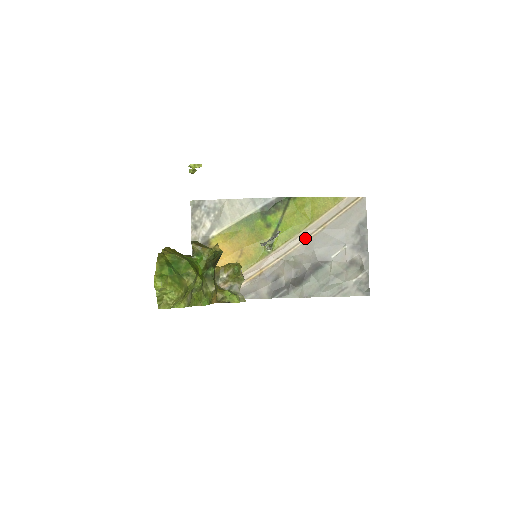
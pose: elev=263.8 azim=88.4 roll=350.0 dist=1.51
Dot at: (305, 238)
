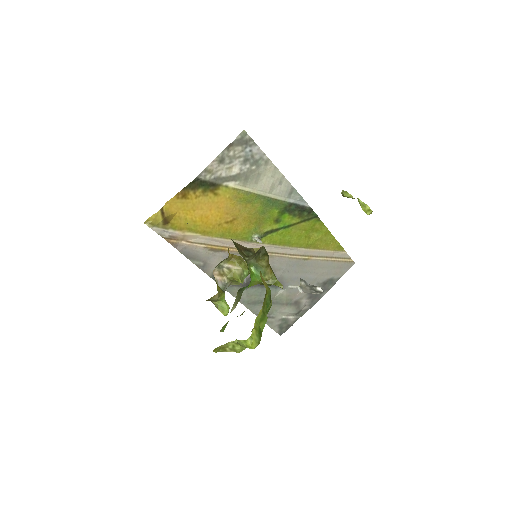
Dot at: (288, 254)
